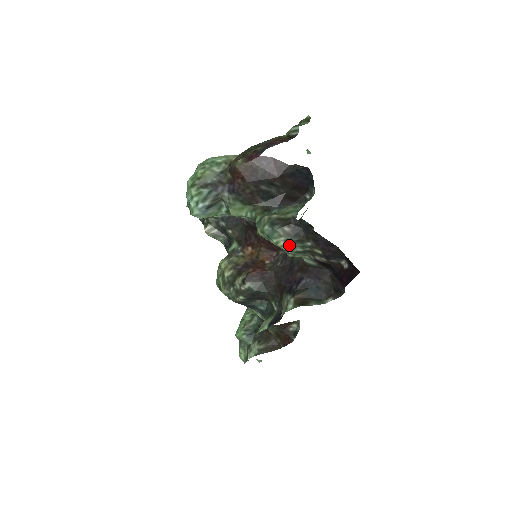
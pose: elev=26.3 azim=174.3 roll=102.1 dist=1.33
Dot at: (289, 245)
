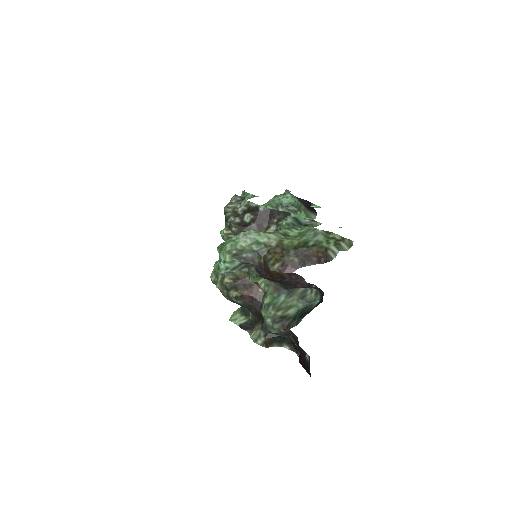
Dot at: occluded
